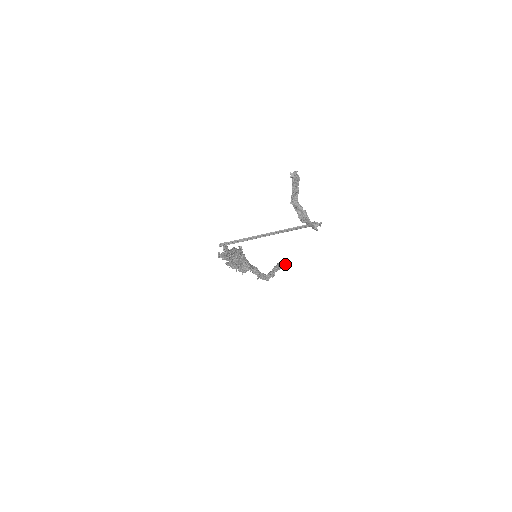
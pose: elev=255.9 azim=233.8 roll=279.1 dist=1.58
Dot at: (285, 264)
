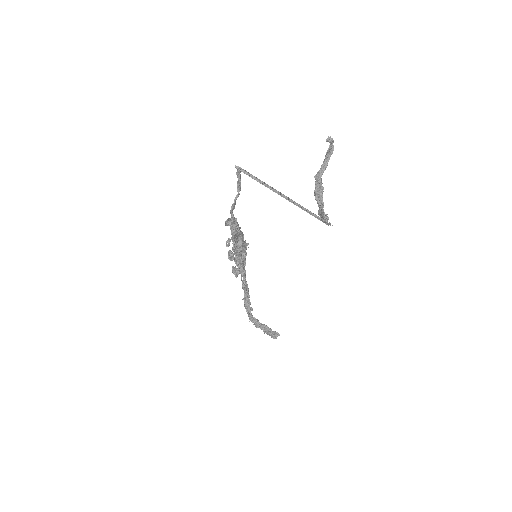
Dot at: (275, 338)
